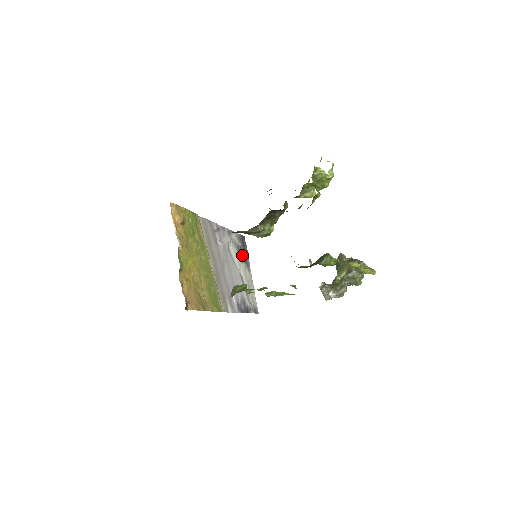
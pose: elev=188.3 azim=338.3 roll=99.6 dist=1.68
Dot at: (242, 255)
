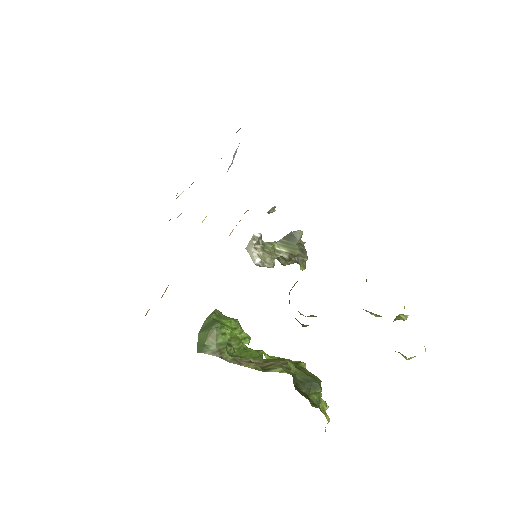
Dot at: occluded
